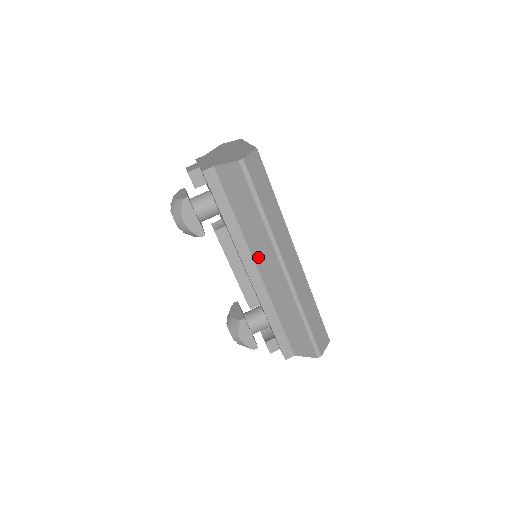
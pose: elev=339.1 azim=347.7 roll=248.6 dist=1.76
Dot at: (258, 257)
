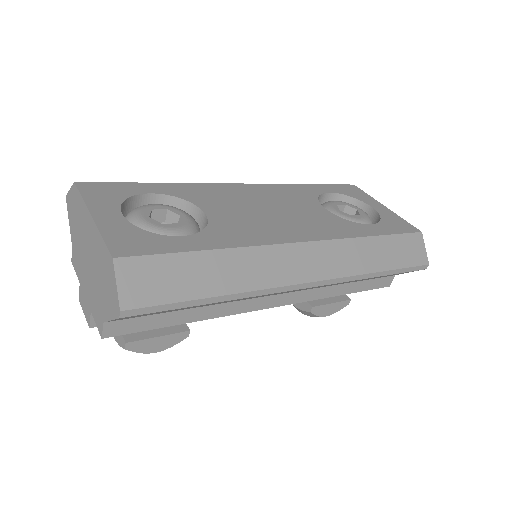
Dot at: occluded
